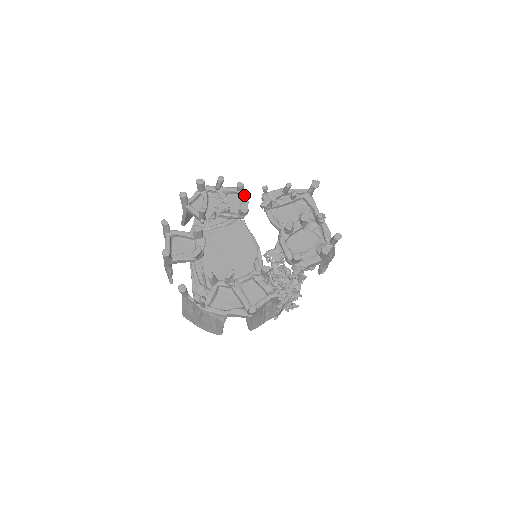
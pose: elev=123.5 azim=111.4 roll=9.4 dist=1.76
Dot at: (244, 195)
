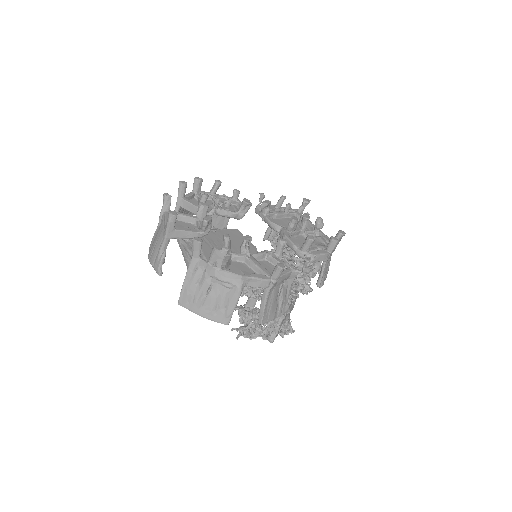
Dot at: (239, 202)
